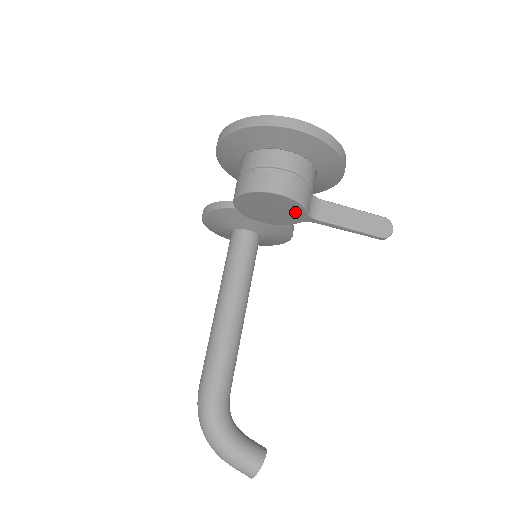
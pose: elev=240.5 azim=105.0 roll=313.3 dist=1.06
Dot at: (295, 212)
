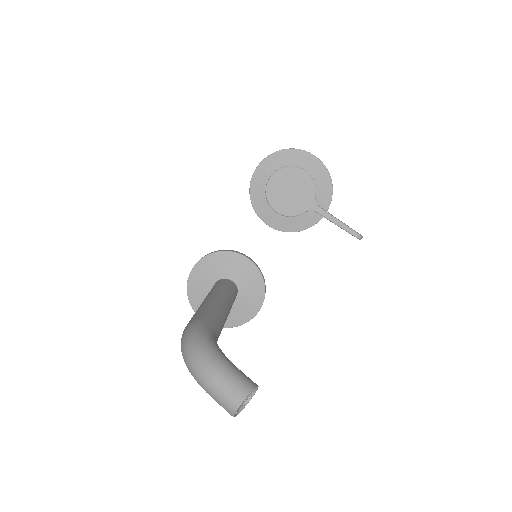
Dot at: (307, 195)
